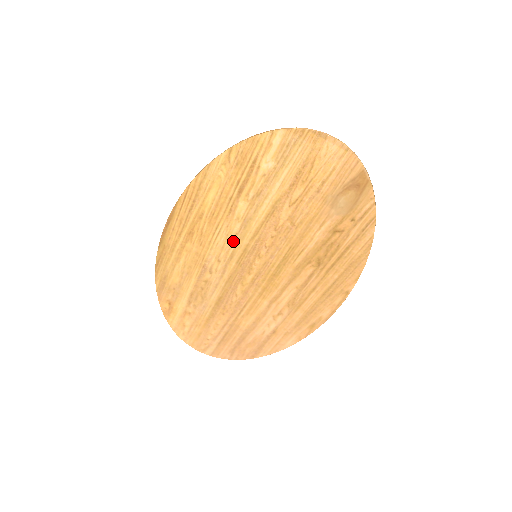
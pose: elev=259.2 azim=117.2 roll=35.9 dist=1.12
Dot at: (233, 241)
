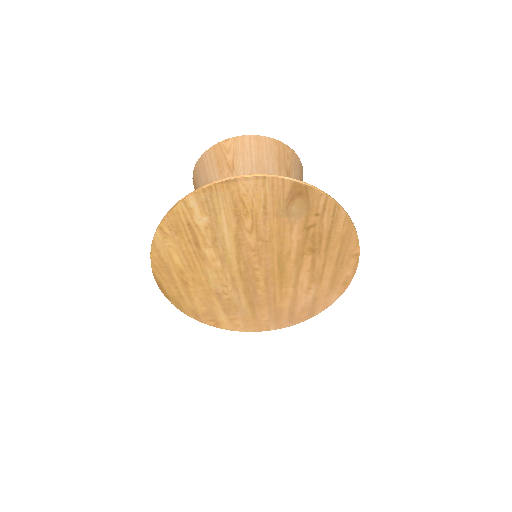
Dot at: (224, 272)
